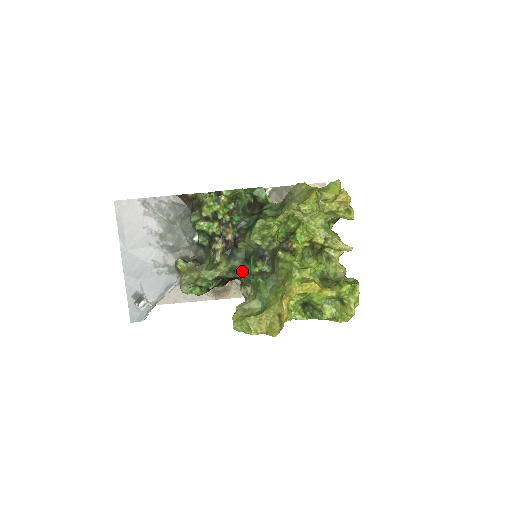
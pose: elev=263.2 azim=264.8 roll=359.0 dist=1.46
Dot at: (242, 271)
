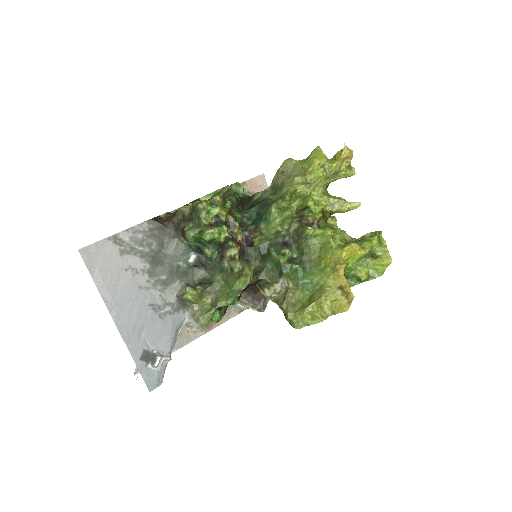
Dot at: (262, 271)
